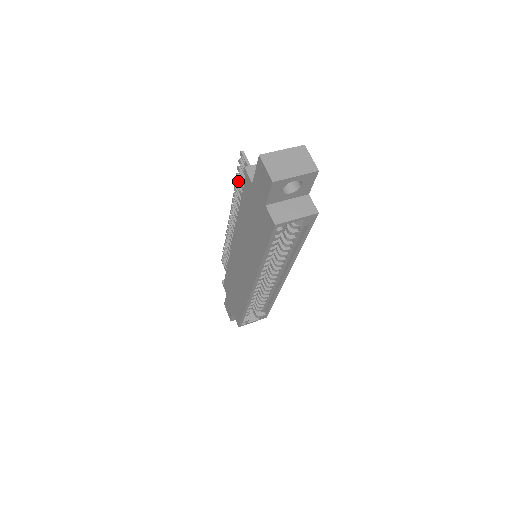
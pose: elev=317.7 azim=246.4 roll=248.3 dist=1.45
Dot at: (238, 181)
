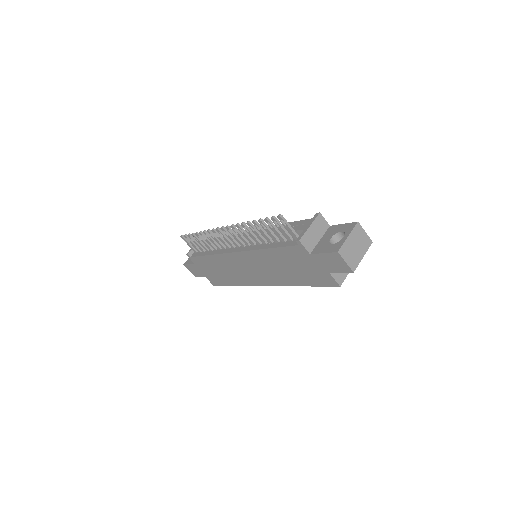
Dot at: occluded
